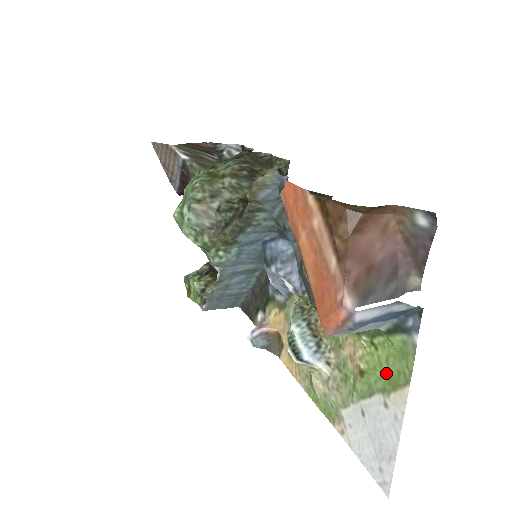
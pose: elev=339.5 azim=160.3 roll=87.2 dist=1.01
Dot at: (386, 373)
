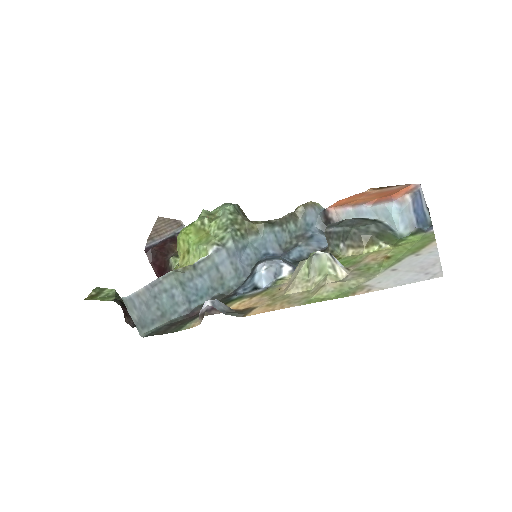
Dot at: (412, 248)
